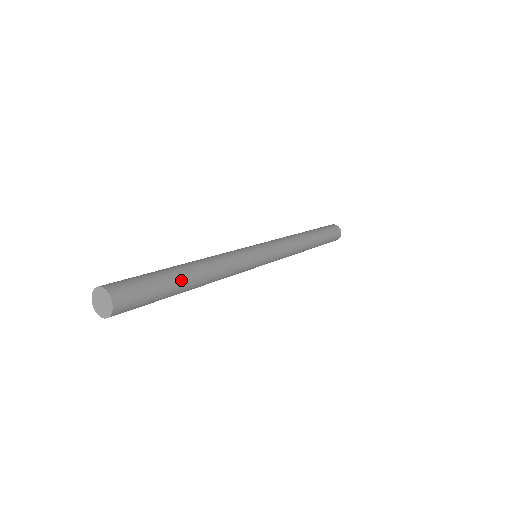
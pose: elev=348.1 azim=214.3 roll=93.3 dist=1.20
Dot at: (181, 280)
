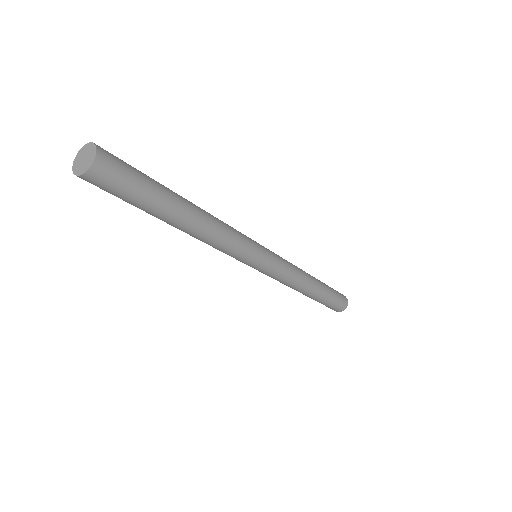
Dot at: (169, 189)
